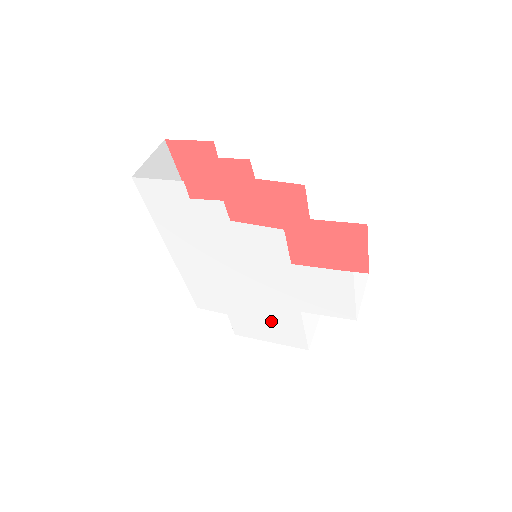
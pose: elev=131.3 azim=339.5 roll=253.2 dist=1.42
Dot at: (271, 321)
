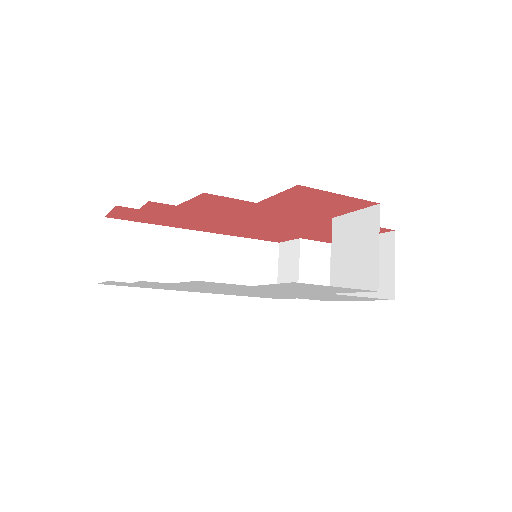
Dot at: (328, 297)
